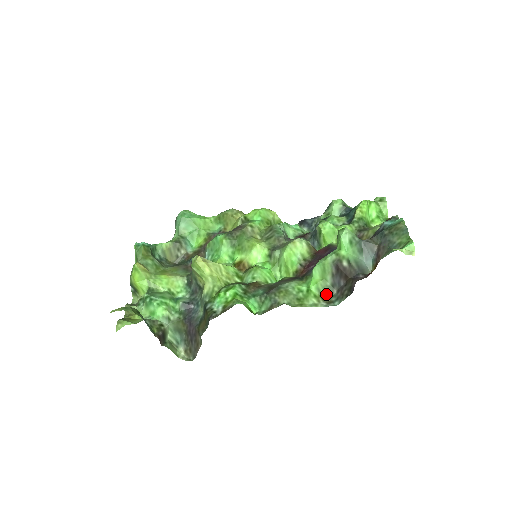
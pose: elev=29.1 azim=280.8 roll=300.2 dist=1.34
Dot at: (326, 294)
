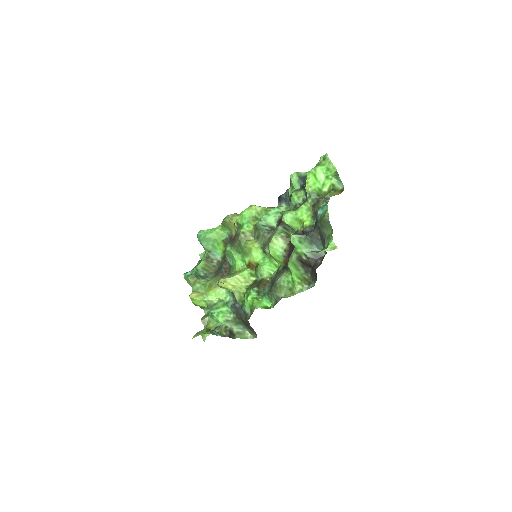
Dot at: (305, 279)
